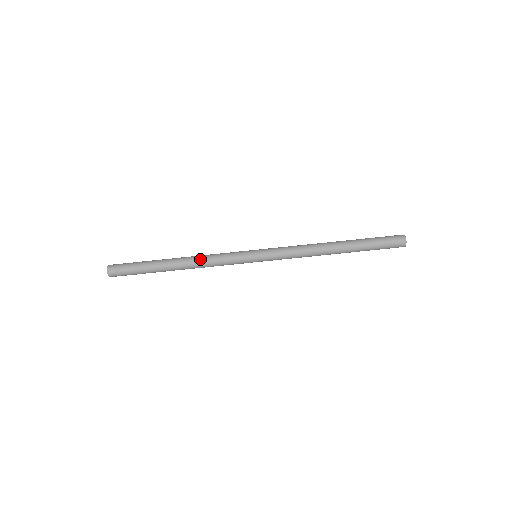
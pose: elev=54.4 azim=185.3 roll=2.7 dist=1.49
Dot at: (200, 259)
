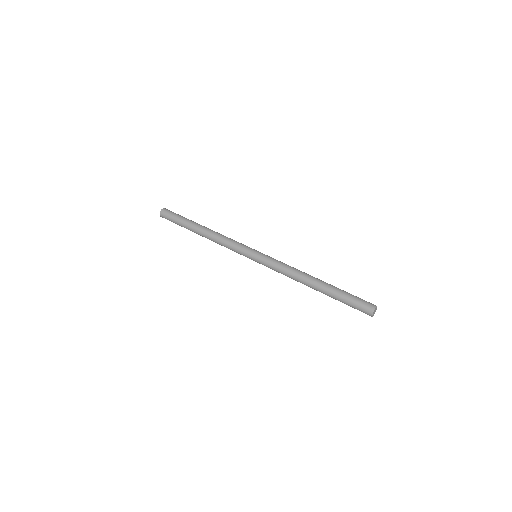
Dot at: (216, 240)
